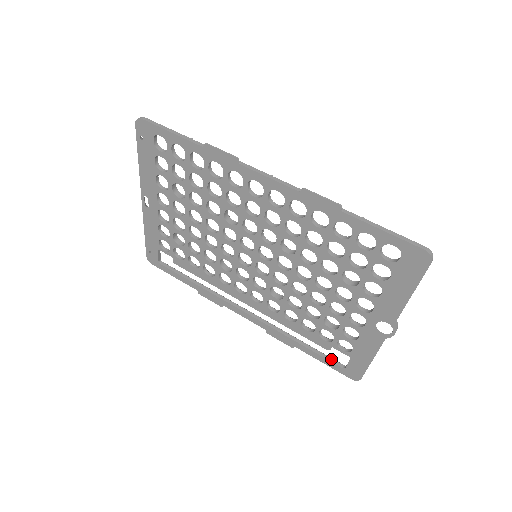
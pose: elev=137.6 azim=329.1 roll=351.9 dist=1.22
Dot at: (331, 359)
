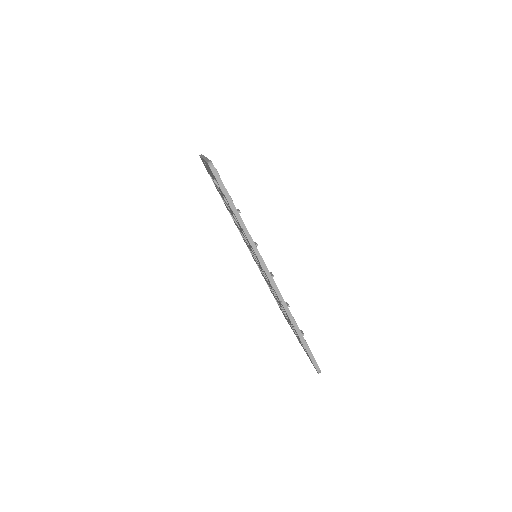
Dot at: occluded
